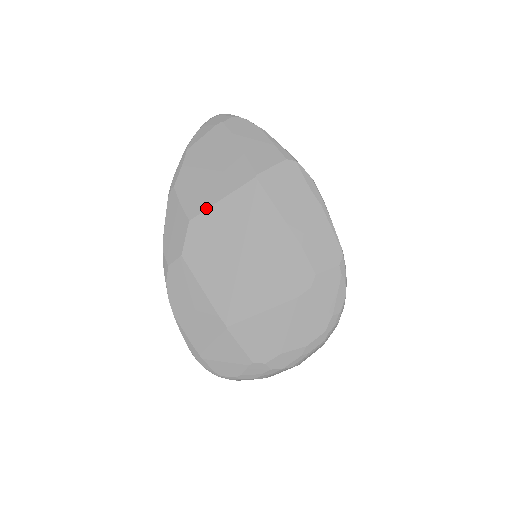
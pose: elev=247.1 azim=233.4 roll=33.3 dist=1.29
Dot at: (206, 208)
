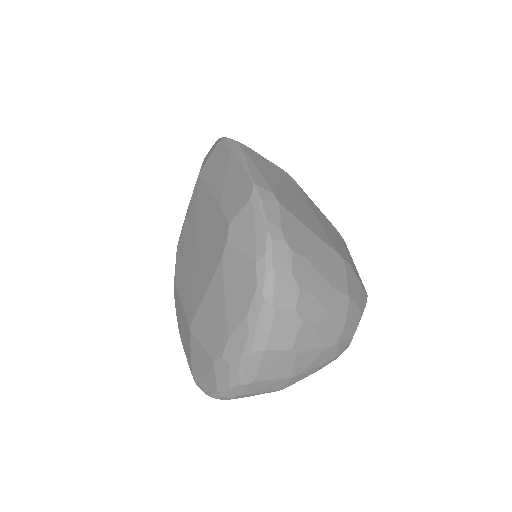
Dot at: (182, 228)
